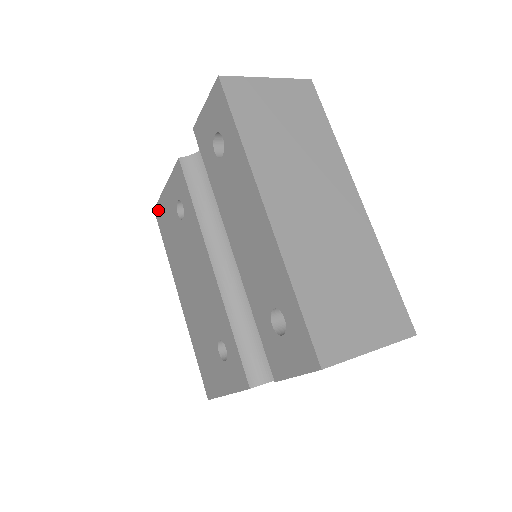
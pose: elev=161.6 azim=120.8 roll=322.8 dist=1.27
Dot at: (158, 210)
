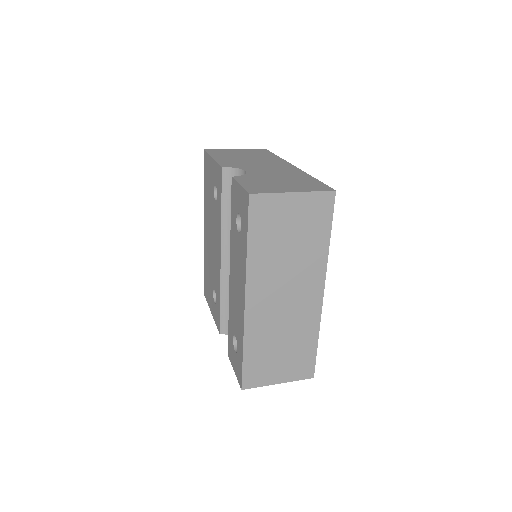
Dot at: (206, 157)
